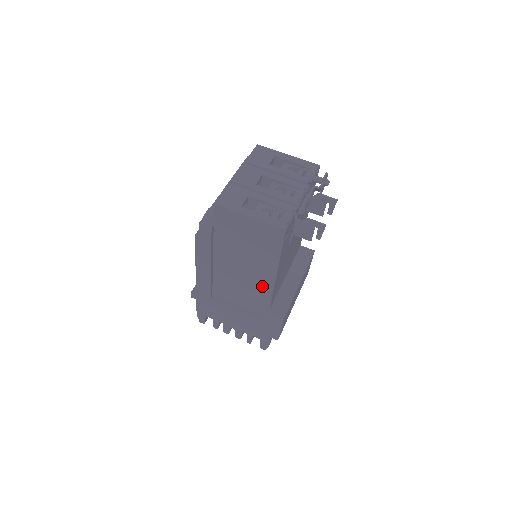
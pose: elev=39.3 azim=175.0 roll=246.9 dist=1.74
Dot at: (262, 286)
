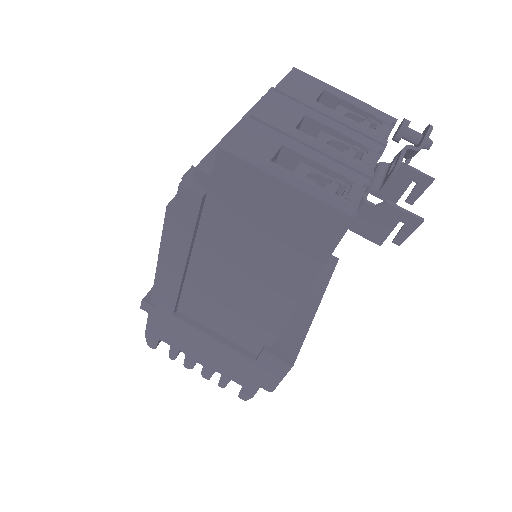
Dot at: (270, 310)
